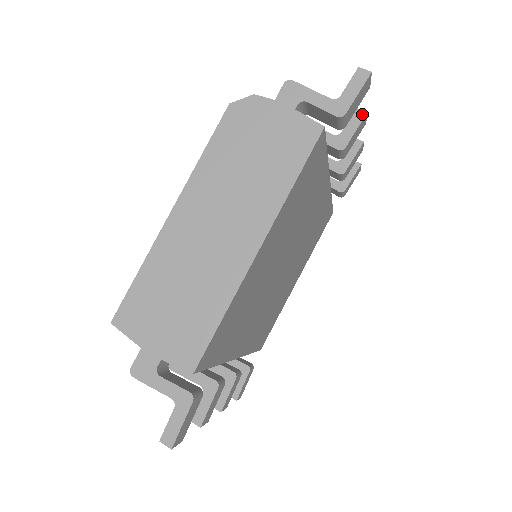
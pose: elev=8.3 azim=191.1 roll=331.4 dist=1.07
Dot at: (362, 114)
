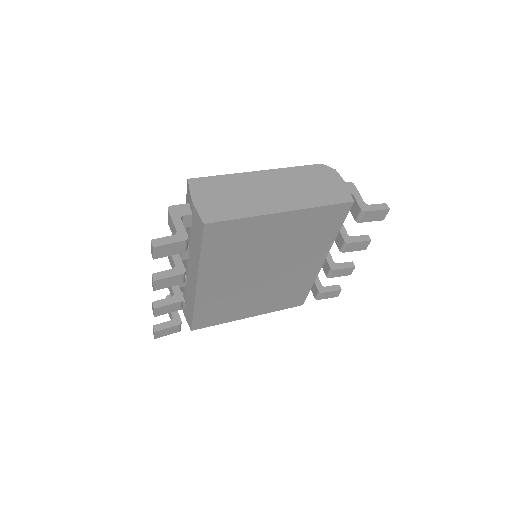
Dot at: (368, 239)
